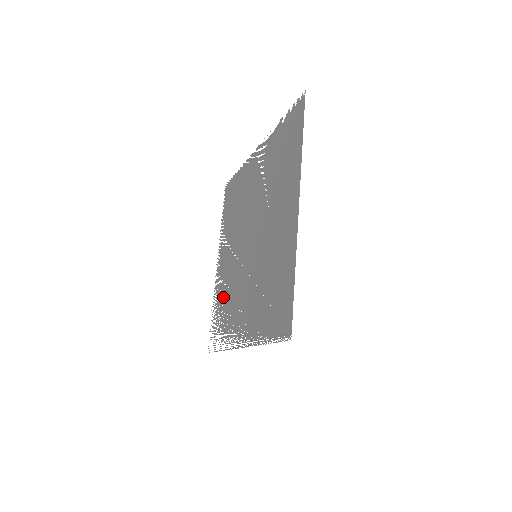
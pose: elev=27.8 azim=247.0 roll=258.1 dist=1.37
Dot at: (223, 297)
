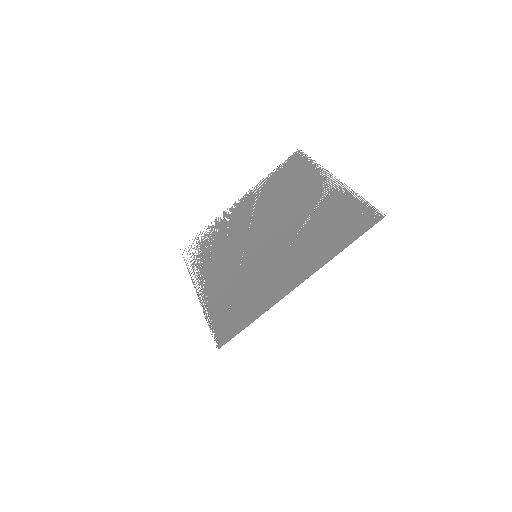
Dot at: (219, 235)
